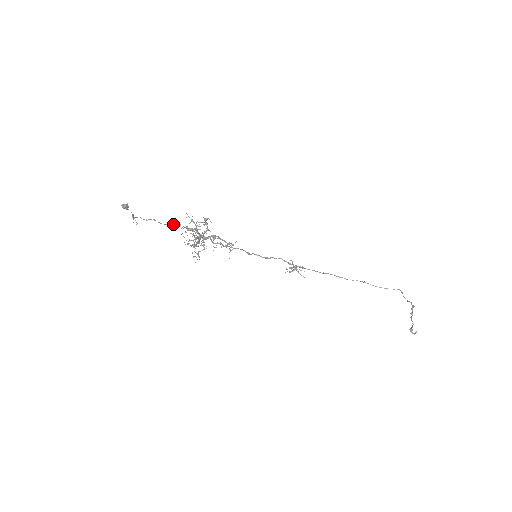
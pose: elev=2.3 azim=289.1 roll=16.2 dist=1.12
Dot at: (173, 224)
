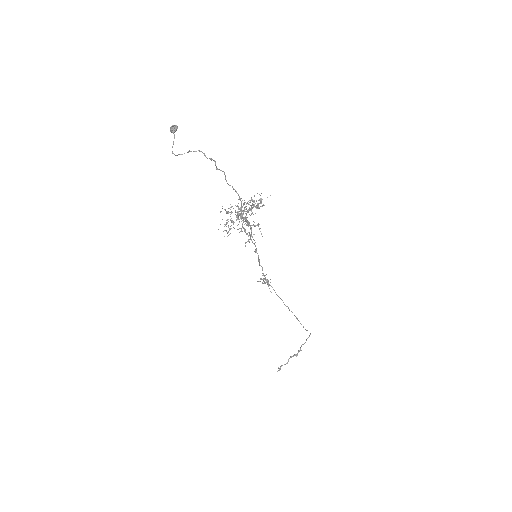
Dot at: occluded
